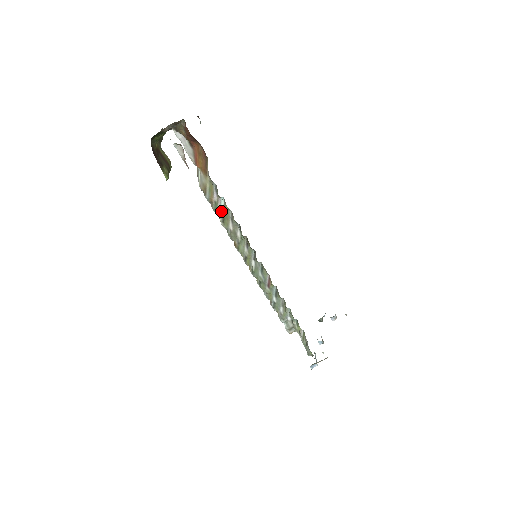
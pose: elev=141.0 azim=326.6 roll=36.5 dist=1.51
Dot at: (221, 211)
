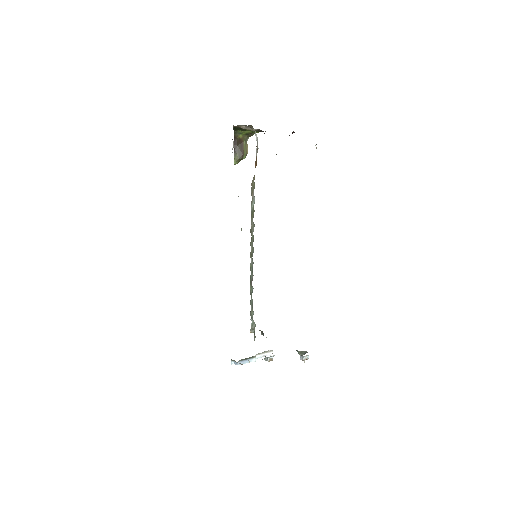
Dot at: (252, 207)
